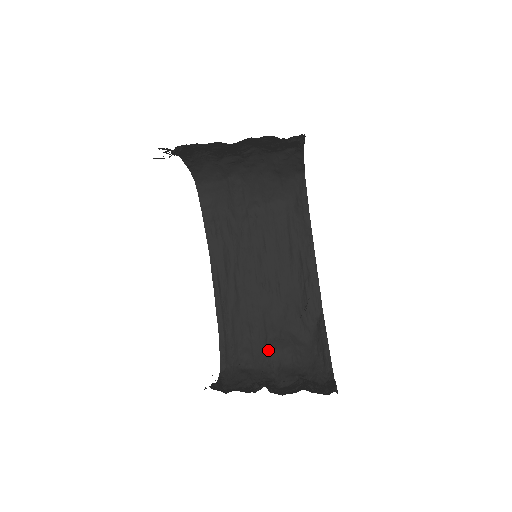
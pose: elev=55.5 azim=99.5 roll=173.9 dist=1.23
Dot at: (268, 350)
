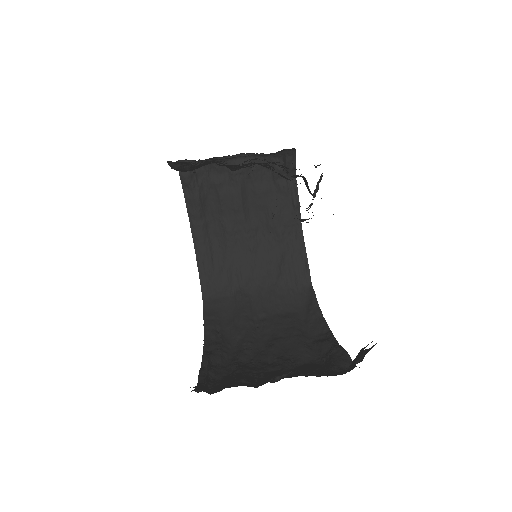
Dot at: occluded
